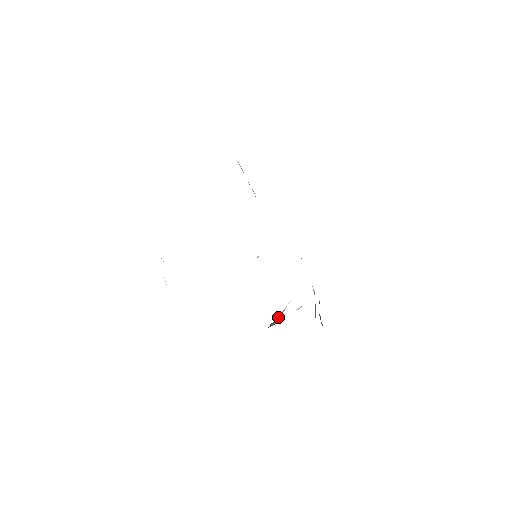
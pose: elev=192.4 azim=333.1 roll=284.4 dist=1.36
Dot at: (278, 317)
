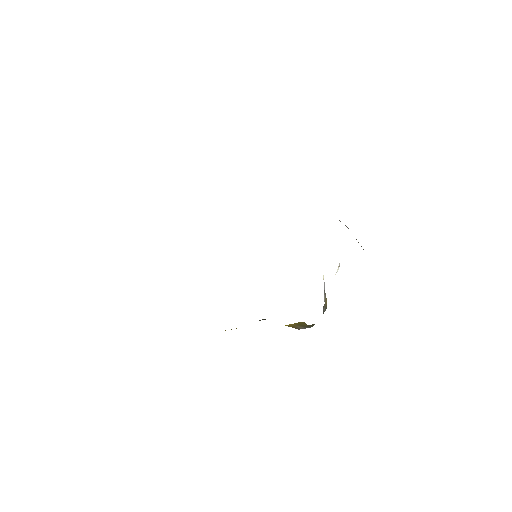
Dot at: (324, 297)
